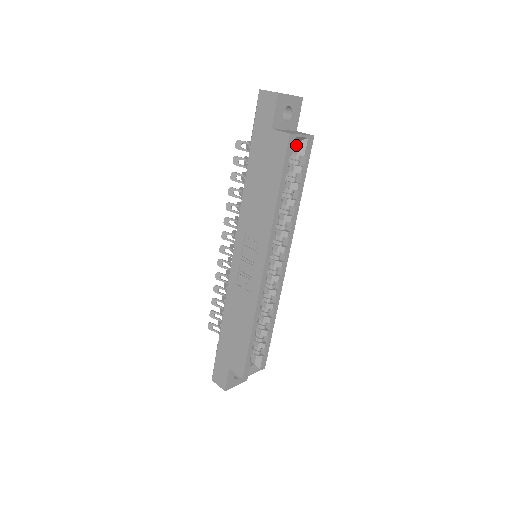
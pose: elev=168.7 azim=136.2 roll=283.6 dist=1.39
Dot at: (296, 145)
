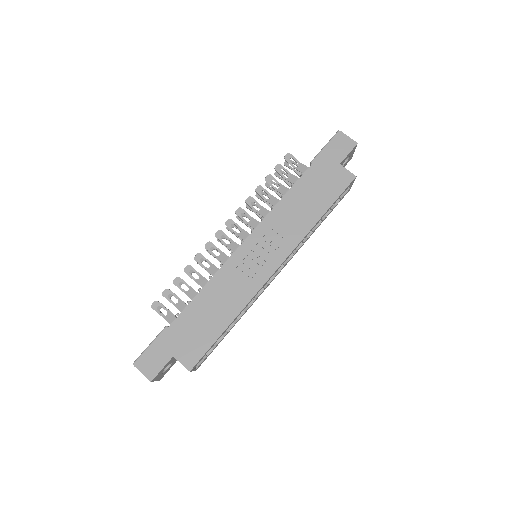
Dot at: occluded
